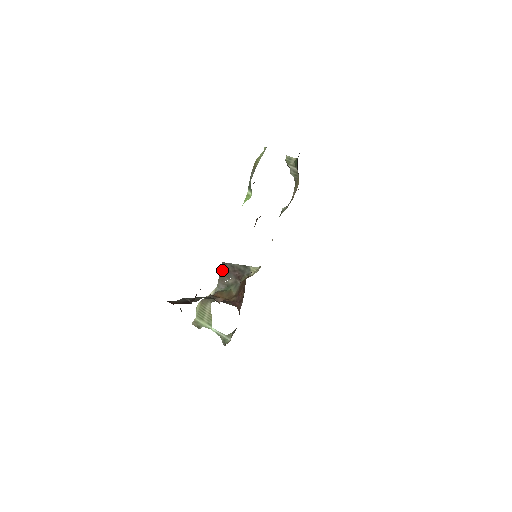
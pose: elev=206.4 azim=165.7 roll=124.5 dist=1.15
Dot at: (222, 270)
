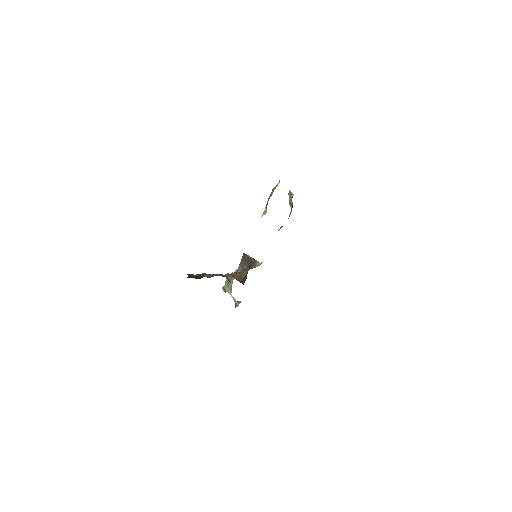
Dot at: (243, 258)
